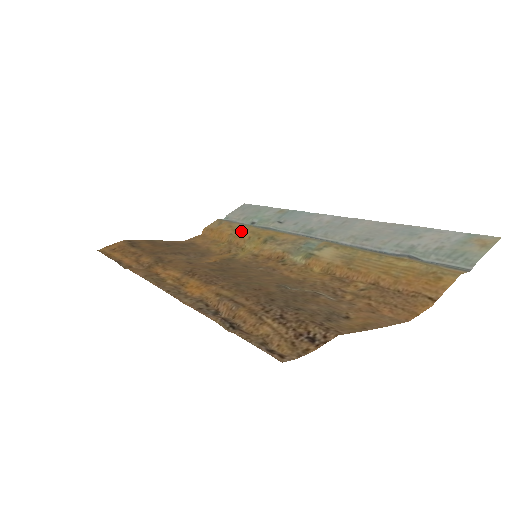
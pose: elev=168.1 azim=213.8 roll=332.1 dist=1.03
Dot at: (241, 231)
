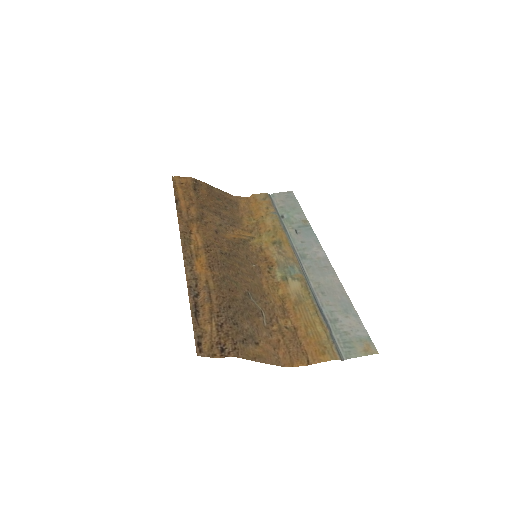
Dot at: (269, 220)
